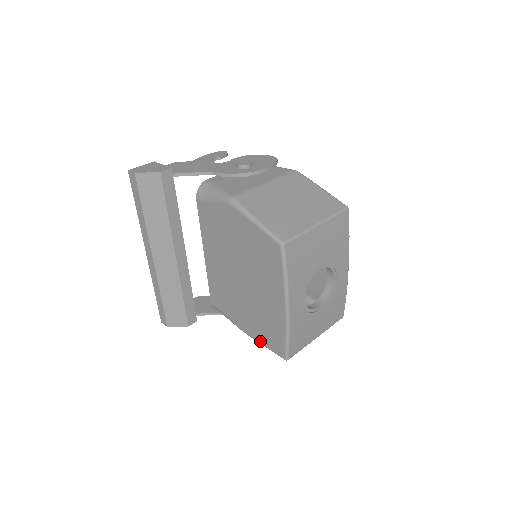
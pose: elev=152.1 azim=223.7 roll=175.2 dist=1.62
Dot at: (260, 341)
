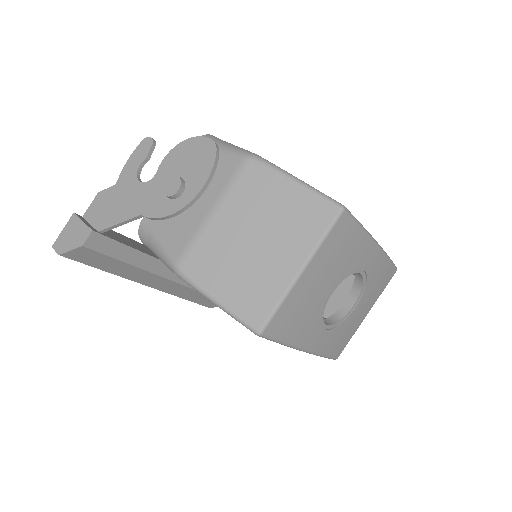
Dot at: occluded
